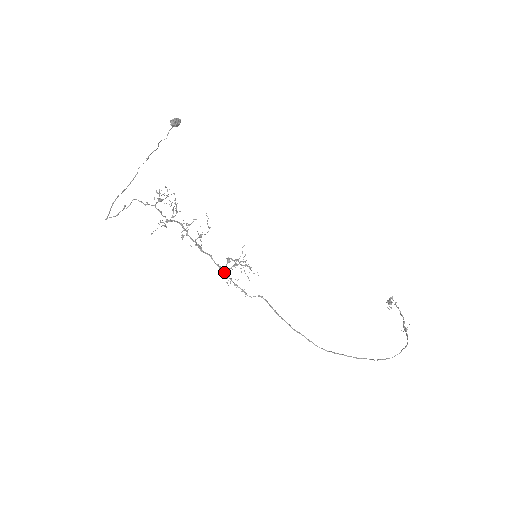
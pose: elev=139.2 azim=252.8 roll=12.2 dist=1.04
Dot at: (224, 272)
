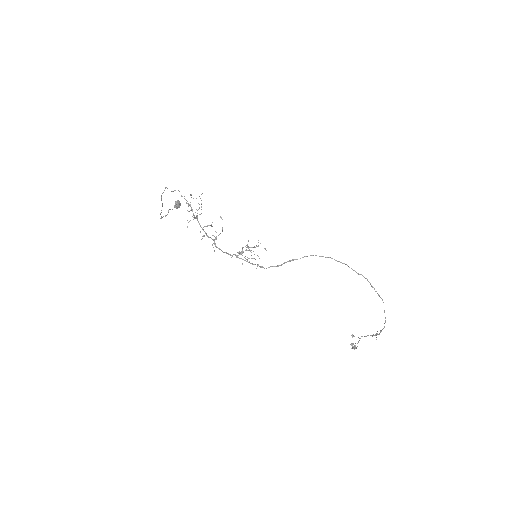
Dot at: (241, 252)
